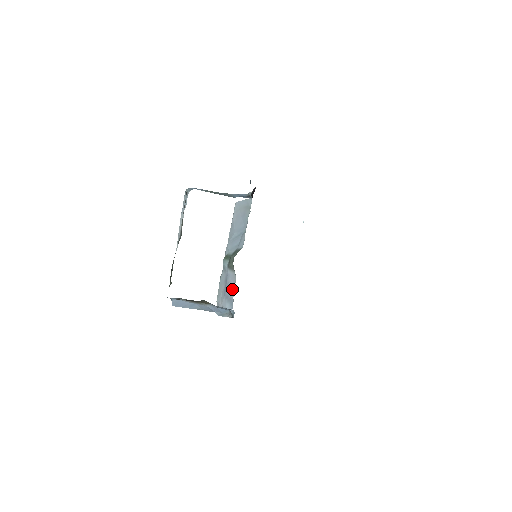
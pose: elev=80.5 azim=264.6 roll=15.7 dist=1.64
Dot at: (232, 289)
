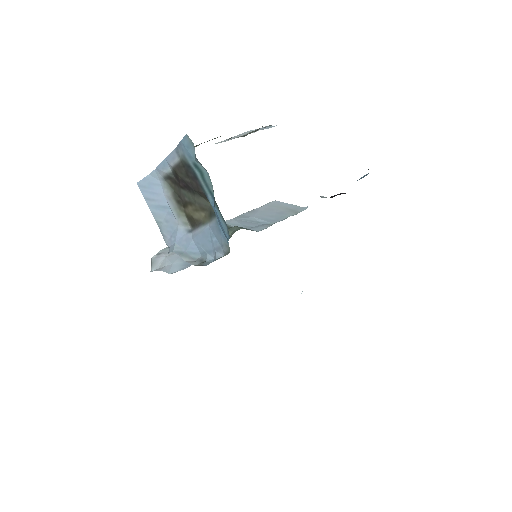
Dot at: occluded
